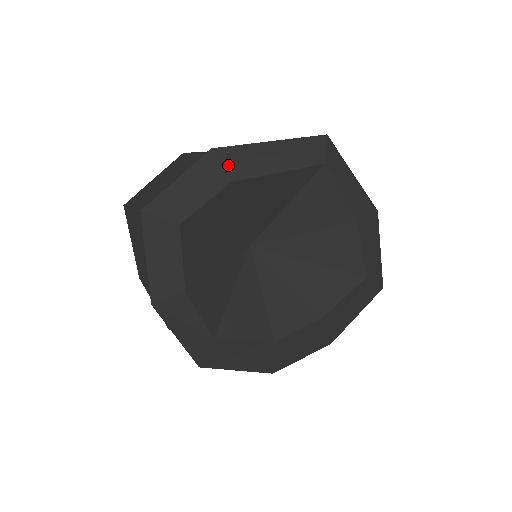
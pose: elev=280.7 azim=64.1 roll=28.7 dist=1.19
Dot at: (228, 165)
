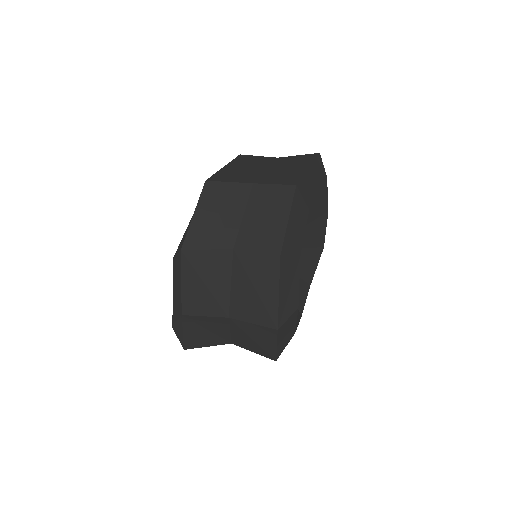
Dot at: (305, 196)
